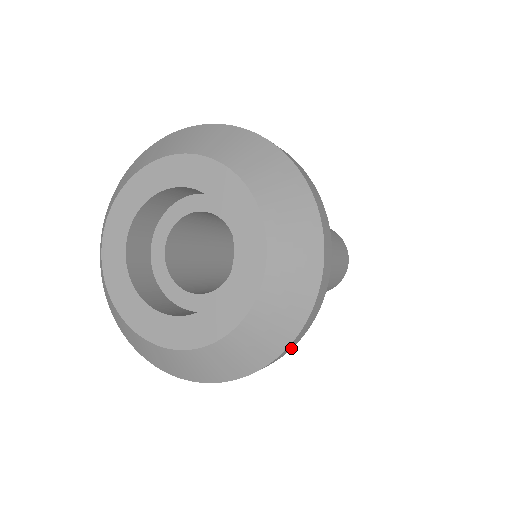
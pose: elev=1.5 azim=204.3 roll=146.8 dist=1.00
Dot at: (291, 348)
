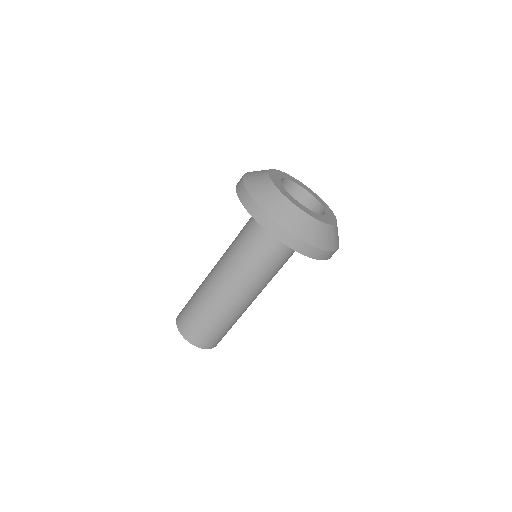
Dot at: (328, 258)
